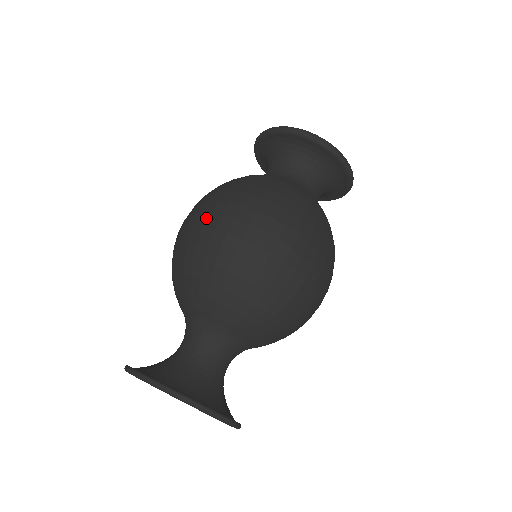
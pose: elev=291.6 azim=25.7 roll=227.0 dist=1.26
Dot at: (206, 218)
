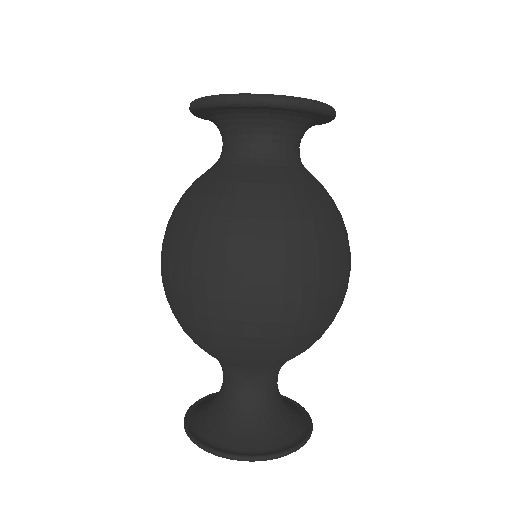
Dot at: (263, 291)
